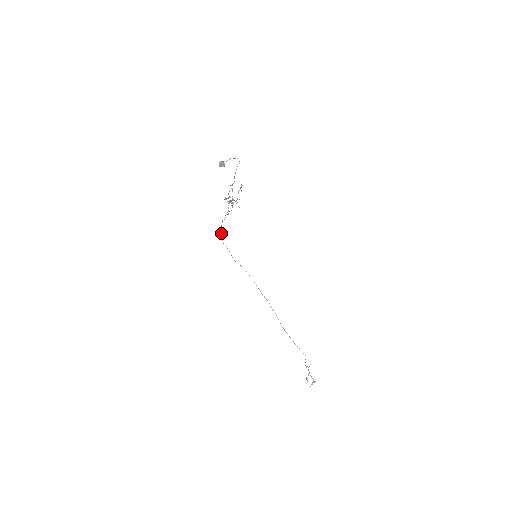
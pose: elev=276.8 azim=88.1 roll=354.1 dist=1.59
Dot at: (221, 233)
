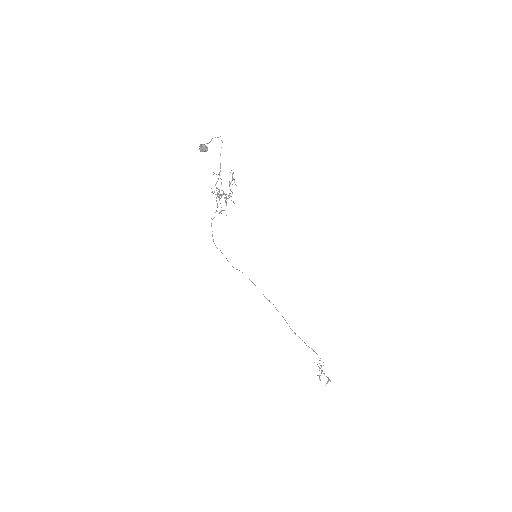
Dot at: (212, 236)
